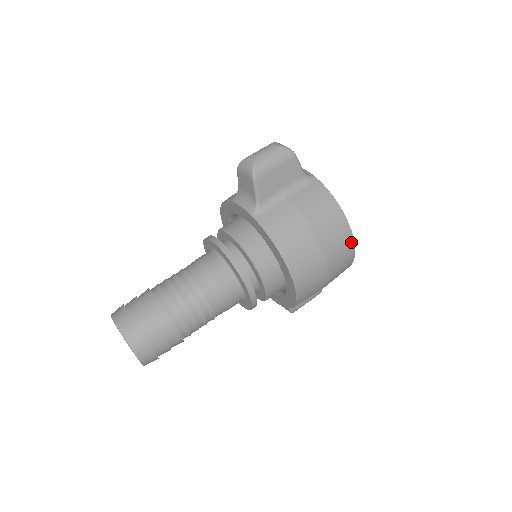
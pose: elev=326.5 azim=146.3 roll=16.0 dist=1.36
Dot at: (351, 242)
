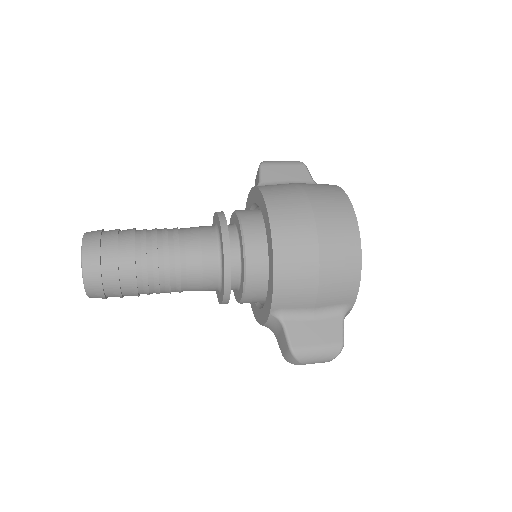
Dot at: (351, 213)
